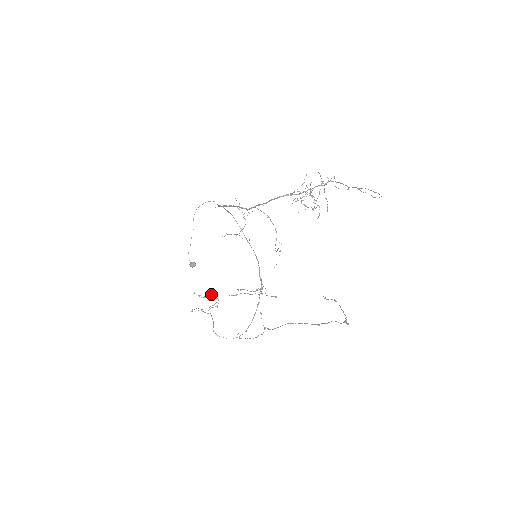
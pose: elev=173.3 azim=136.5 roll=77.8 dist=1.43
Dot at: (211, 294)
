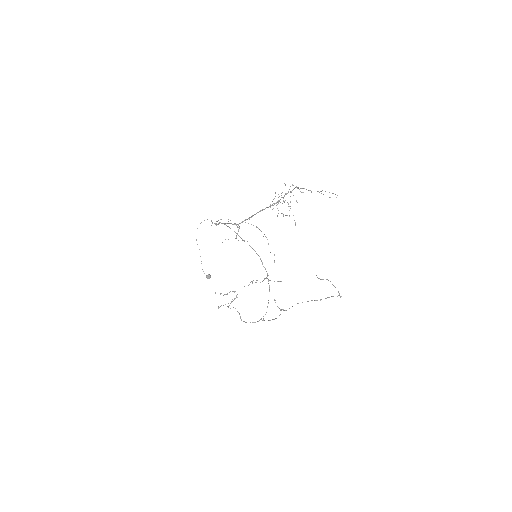
Dot at: (230, 291)
